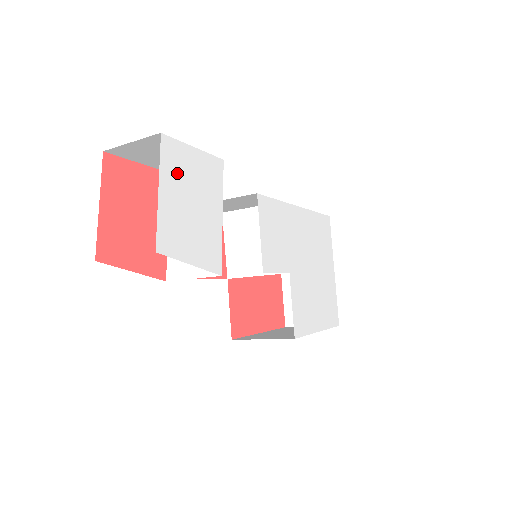
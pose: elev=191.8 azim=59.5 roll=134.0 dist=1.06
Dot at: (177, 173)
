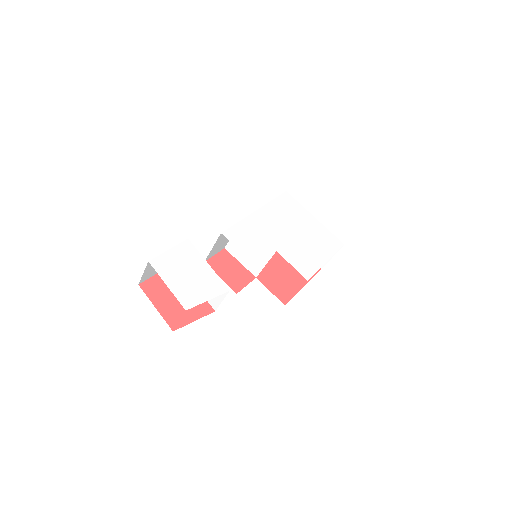
Dot at: (169, 270)
